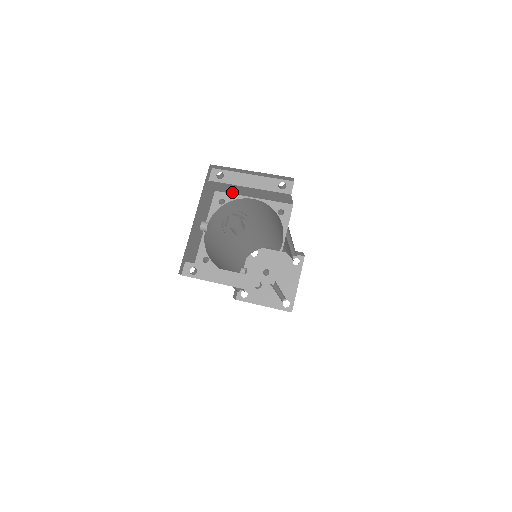
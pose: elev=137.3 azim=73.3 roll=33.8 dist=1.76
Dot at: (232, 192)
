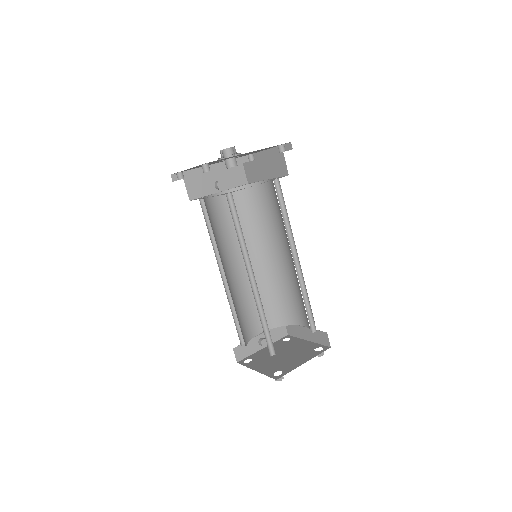
Dot at: (256, 178)
